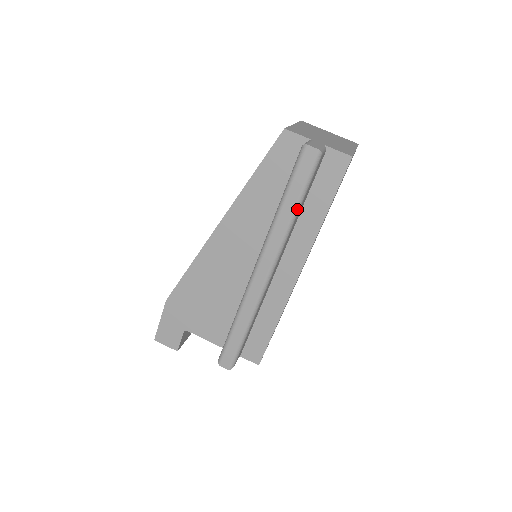
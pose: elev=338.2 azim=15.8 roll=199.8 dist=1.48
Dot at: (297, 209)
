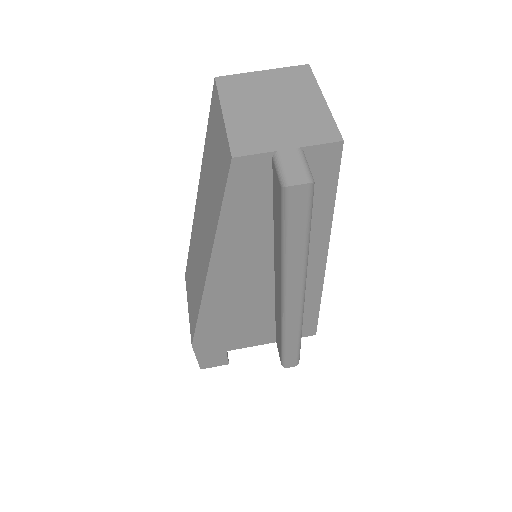
Dot at: (308, 244)
